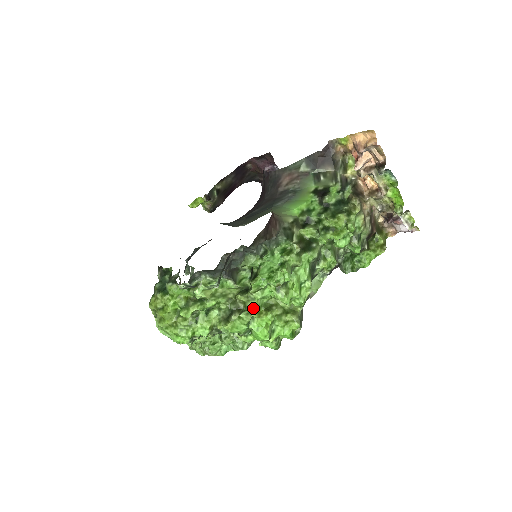
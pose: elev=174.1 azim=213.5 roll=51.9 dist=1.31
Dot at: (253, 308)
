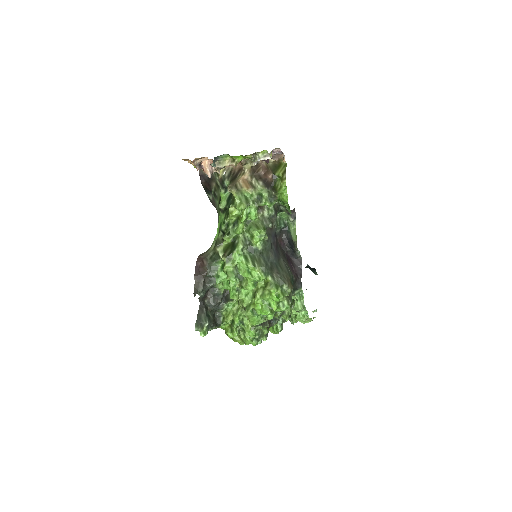
Dot at: (248, 304)
